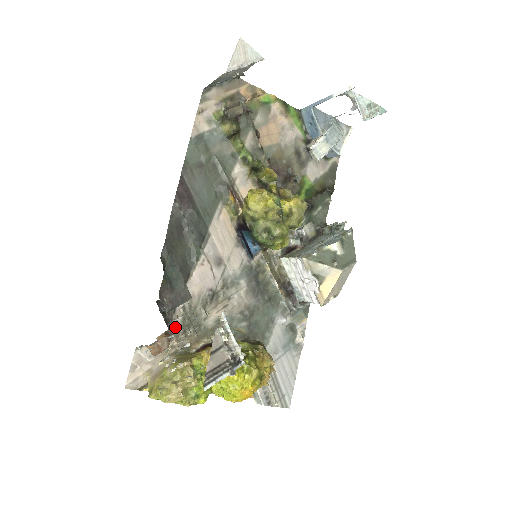
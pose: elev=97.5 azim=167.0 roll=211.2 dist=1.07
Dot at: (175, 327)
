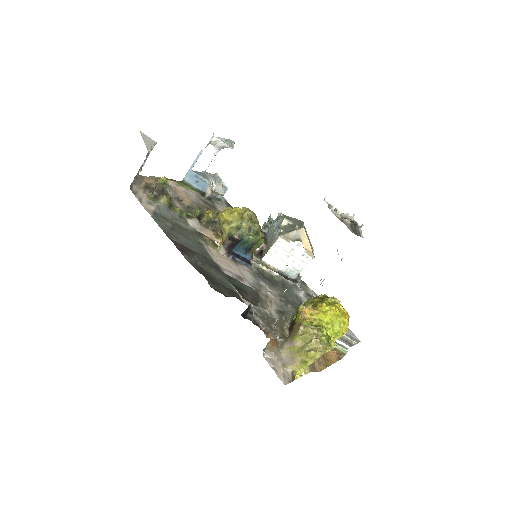
Dot at: (265, 328)
